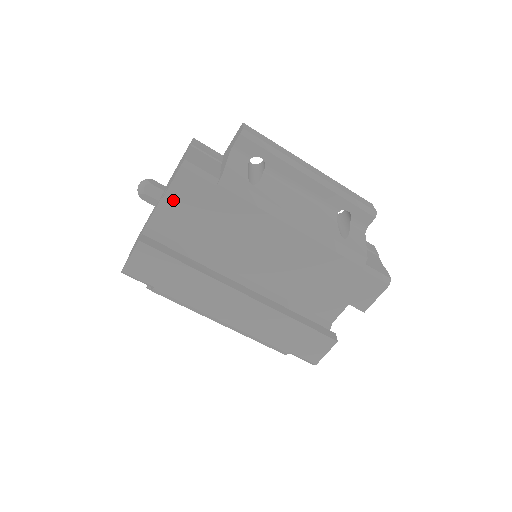
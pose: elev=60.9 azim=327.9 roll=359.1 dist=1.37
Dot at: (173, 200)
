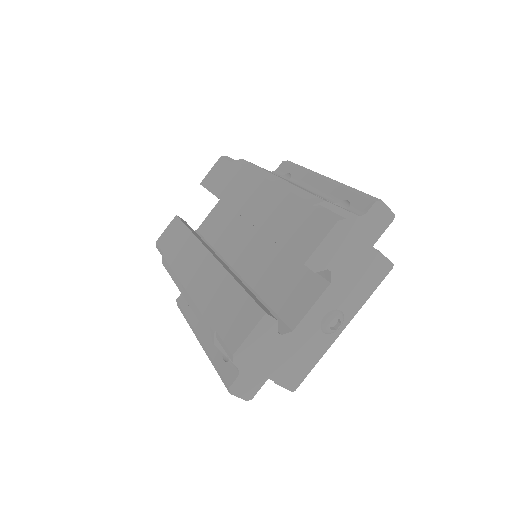
Dot at: (207, 180)
